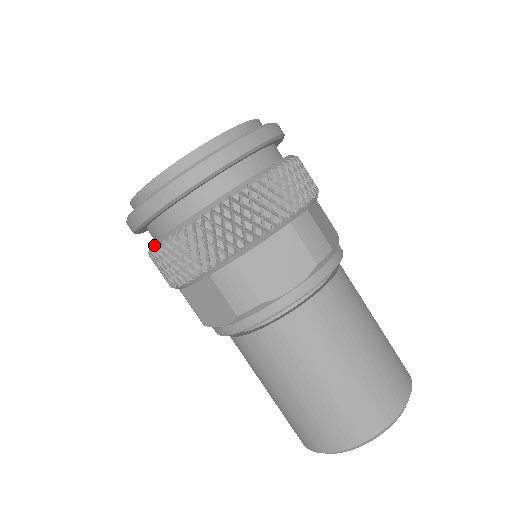
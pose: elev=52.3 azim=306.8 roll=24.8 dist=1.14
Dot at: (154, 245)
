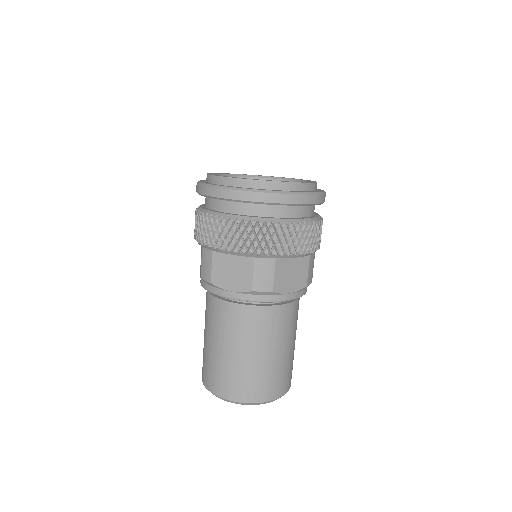
Dot at: (227, 216)
